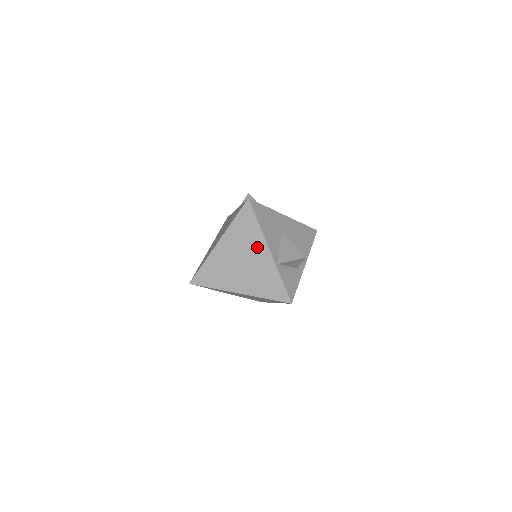
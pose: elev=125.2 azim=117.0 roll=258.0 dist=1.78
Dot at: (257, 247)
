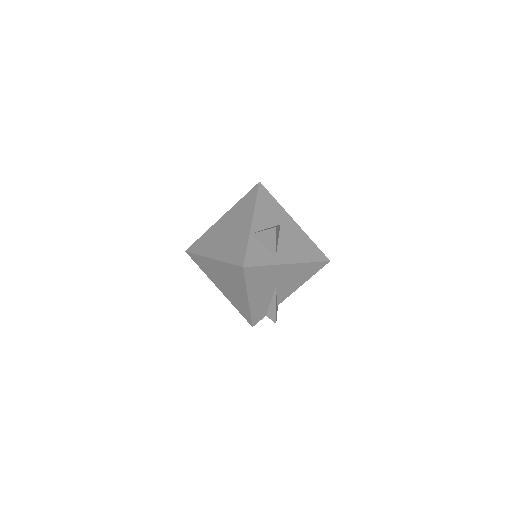
Dot at: (245, 218)
